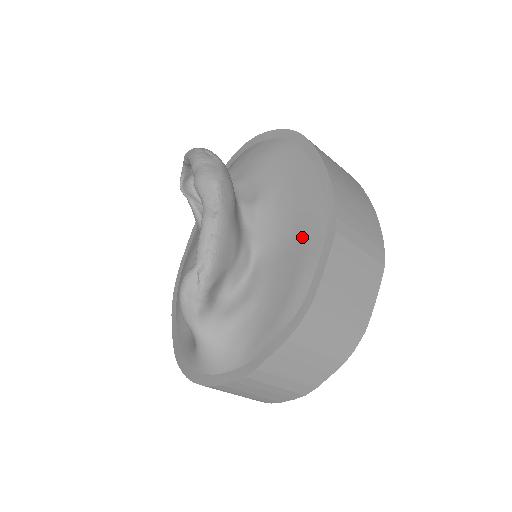
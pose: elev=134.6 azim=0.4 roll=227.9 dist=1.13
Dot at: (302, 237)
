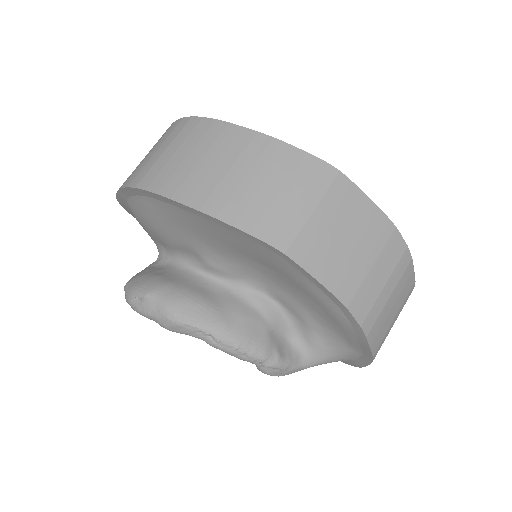
Dot at: (270, 265)
